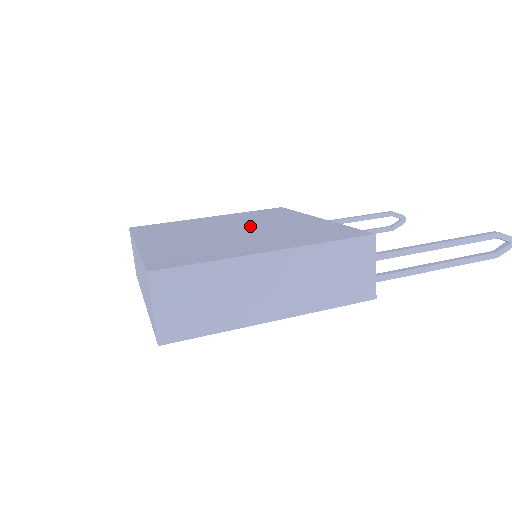
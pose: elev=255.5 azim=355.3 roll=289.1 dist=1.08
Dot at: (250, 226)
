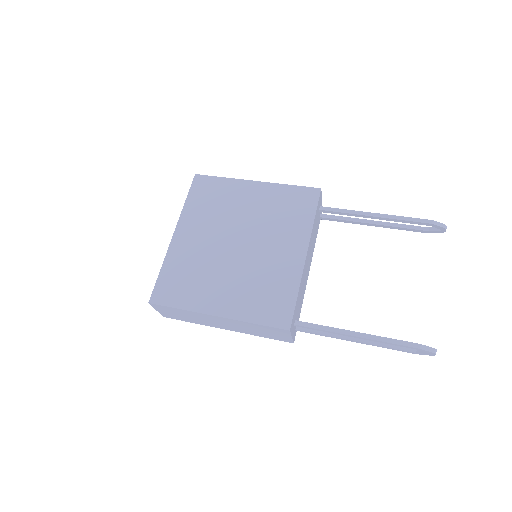
Dot at: (253, 241)
